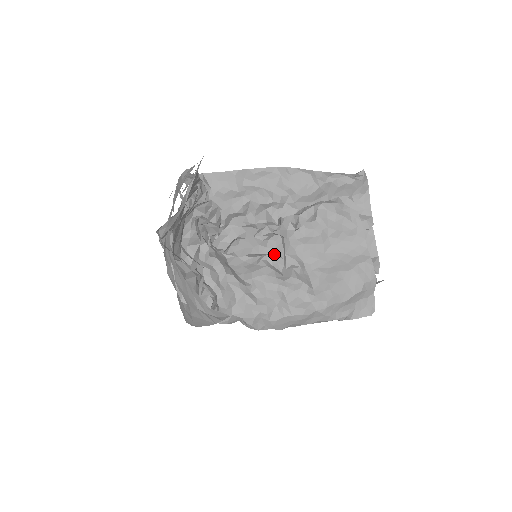
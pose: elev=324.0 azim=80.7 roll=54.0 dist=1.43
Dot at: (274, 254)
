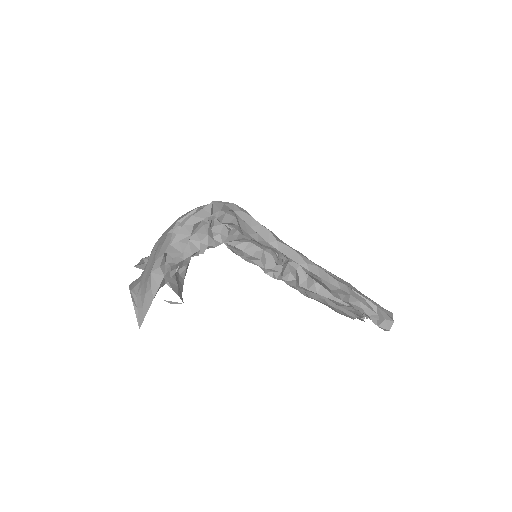
Dot at: occluded
